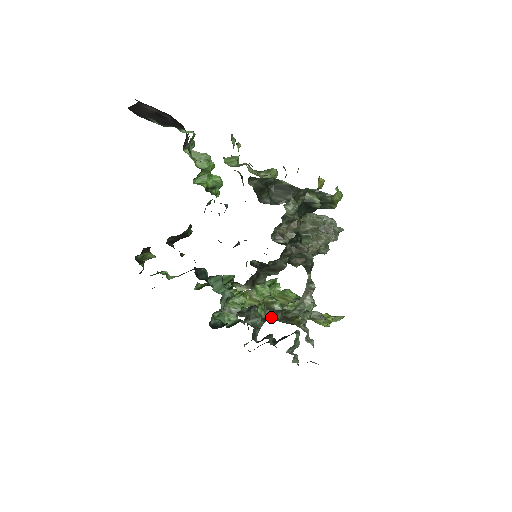
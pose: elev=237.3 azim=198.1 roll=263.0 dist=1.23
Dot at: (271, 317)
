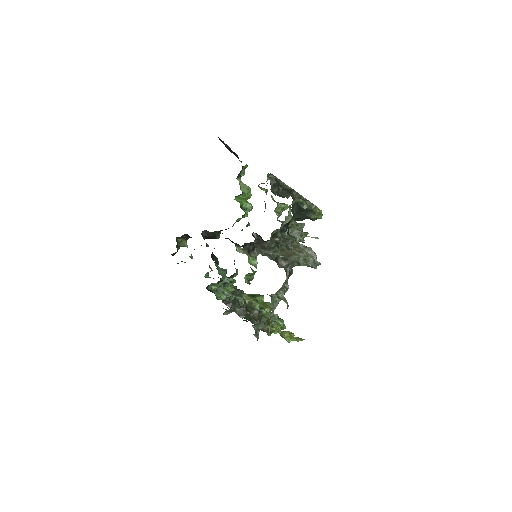
Dot at: (250, 314)
